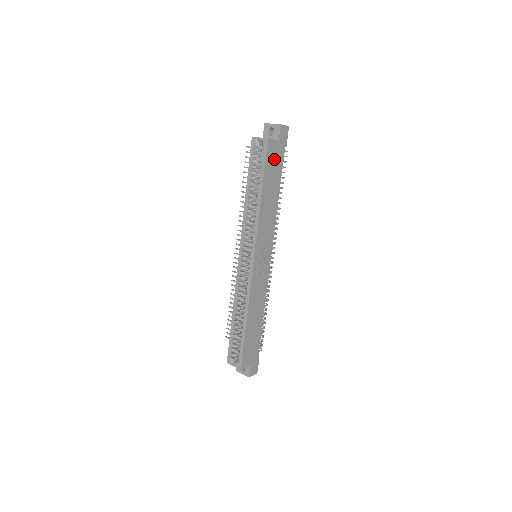
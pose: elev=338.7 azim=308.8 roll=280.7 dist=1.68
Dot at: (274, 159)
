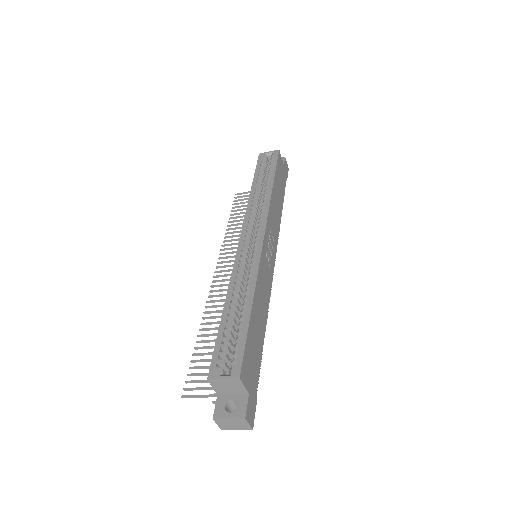
Dot at: (281, 173)
